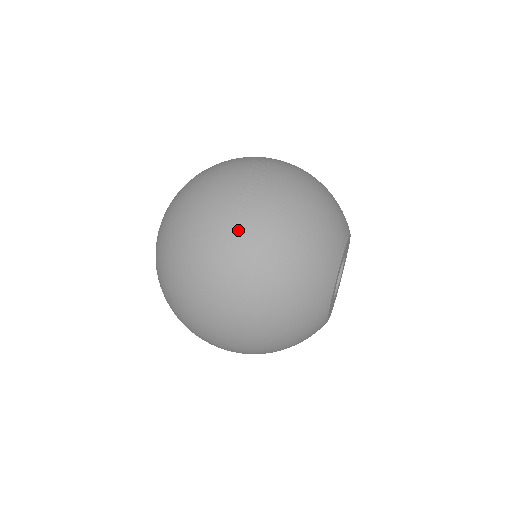
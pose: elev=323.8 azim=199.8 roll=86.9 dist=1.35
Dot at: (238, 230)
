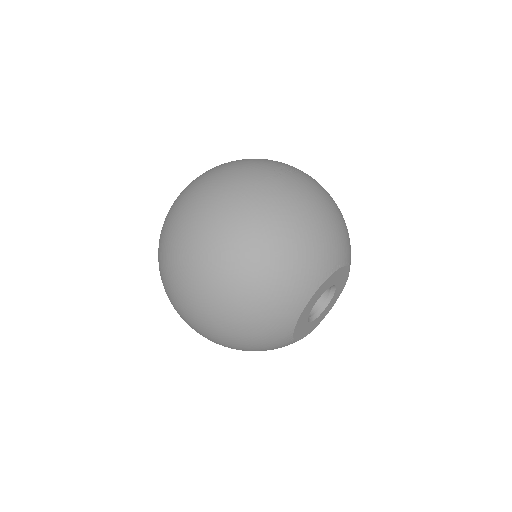
Dot at: (259, 189)
